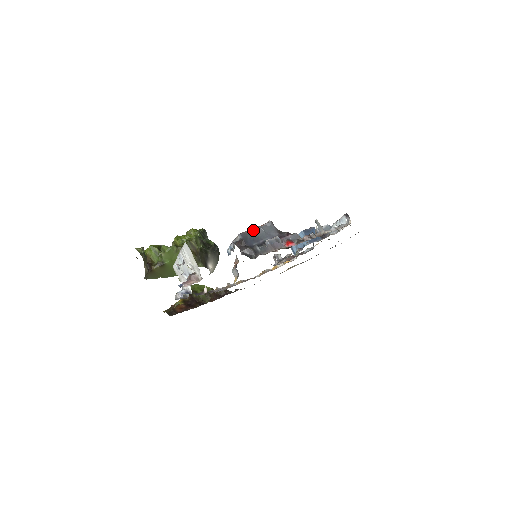
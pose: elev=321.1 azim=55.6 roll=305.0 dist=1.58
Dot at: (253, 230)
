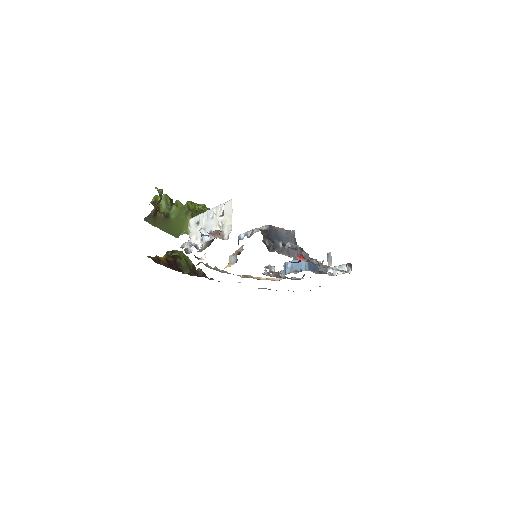
Dot at: (279, 229)
